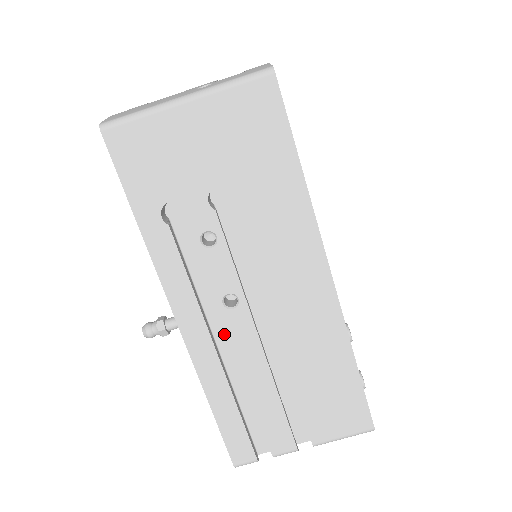
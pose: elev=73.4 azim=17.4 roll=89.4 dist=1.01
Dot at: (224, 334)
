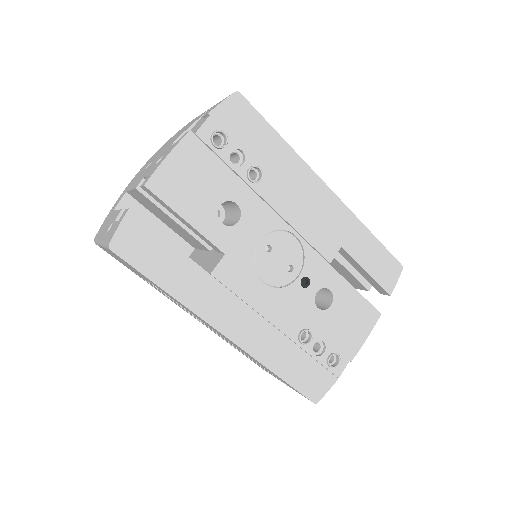
Dot at: occluded
